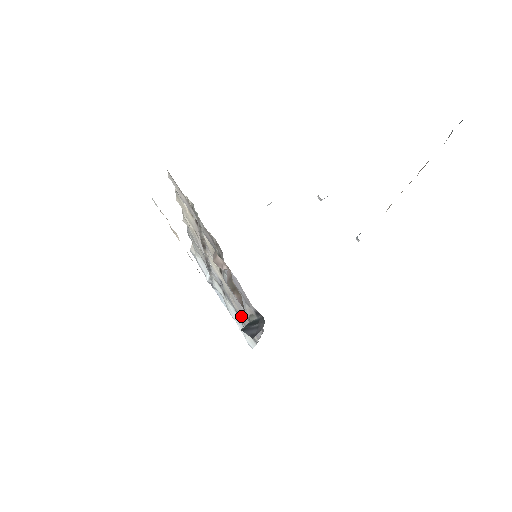
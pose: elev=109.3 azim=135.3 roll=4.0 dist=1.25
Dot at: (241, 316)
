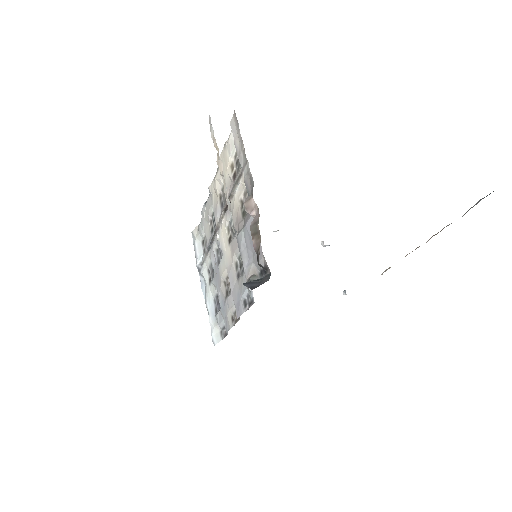
Dot at: (224, 299)
